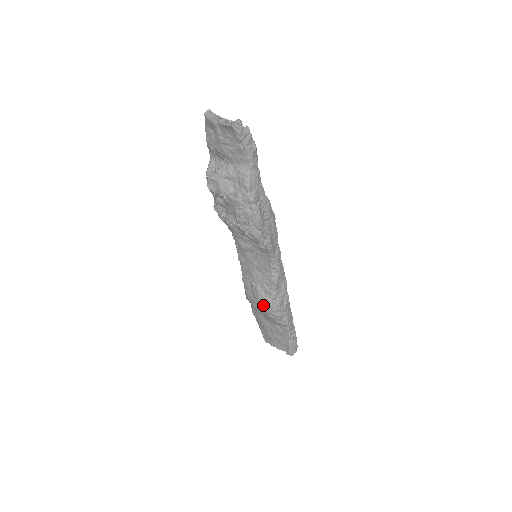
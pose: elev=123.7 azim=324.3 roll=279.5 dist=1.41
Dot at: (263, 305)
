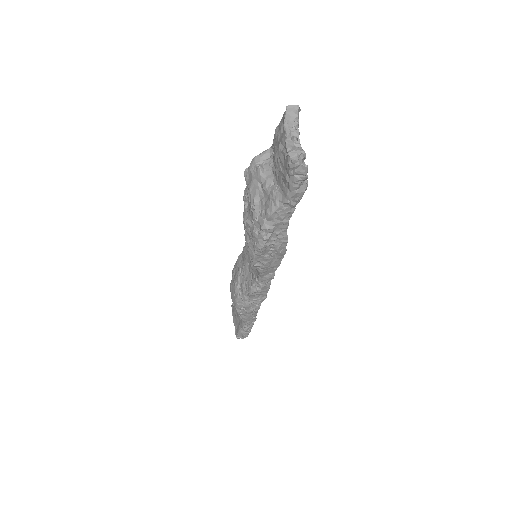
Dot at: (233, 293)
